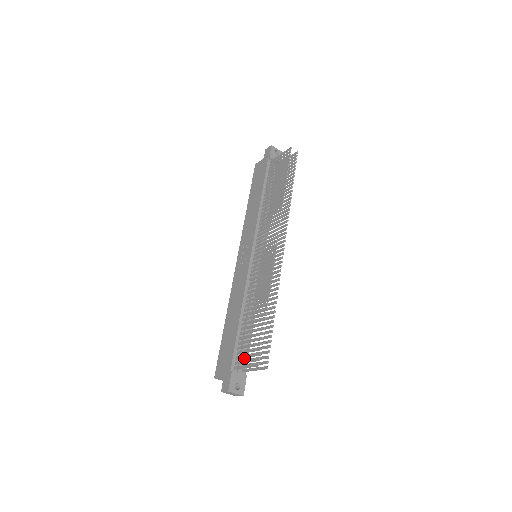
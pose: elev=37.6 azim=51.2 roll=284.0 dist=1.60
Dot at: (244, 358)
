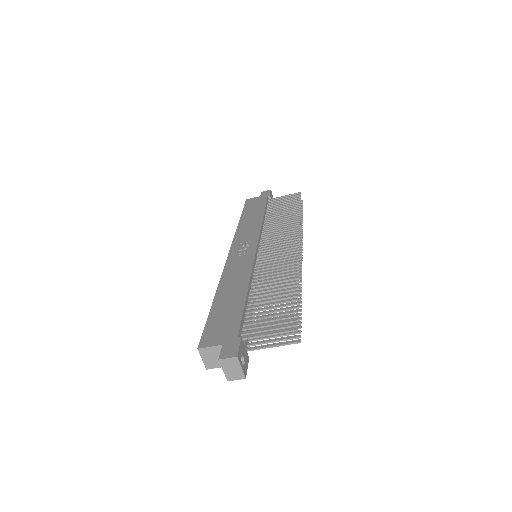
Dot at: occluded
